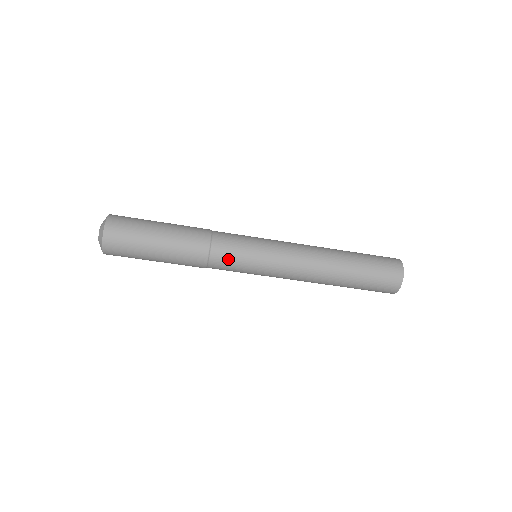
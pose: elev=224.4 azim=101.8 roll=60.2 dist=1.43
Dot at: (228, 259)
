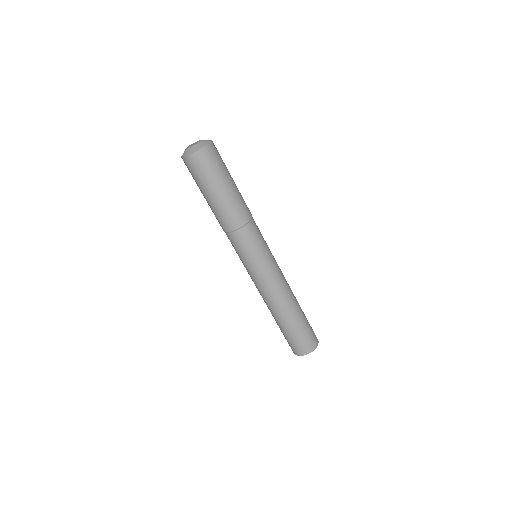
Dot at: (255, 236)
